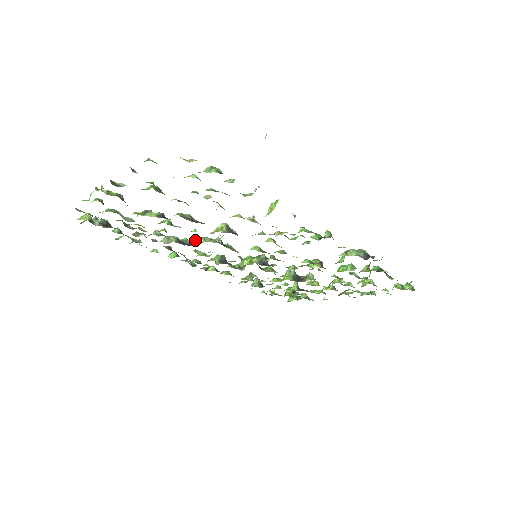
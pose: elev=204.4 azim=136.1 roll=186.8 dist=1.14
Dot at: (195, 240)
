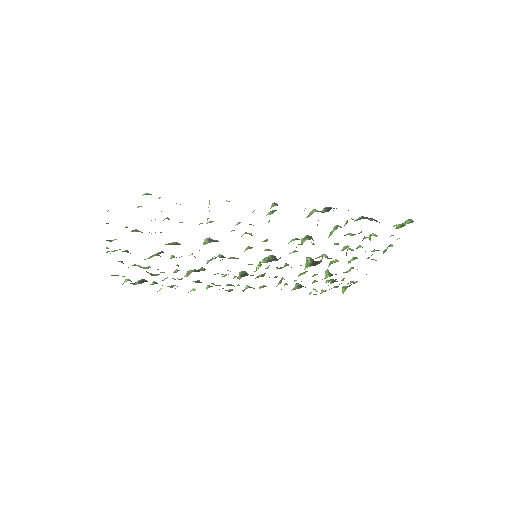
Dot at: occluded
